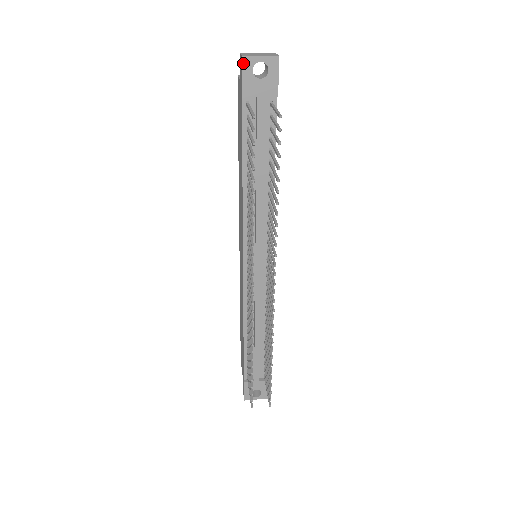
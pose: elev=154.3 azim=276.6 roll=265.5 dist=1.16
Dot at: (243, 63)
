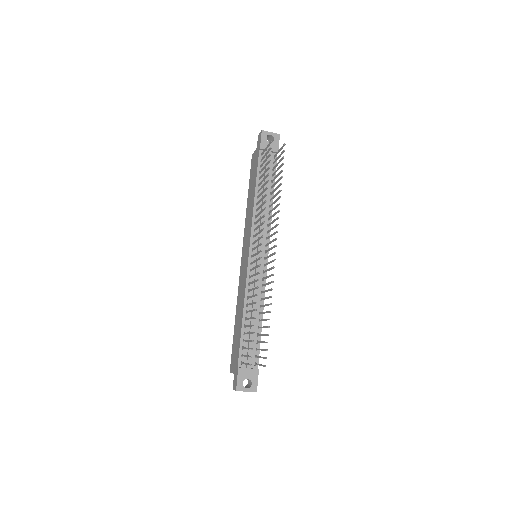
Dot at: (262, 133)
